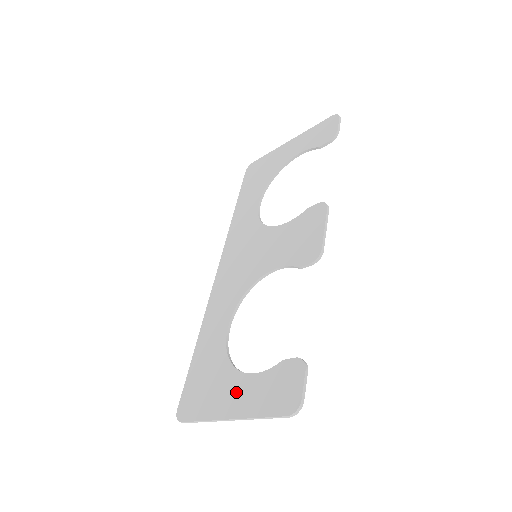
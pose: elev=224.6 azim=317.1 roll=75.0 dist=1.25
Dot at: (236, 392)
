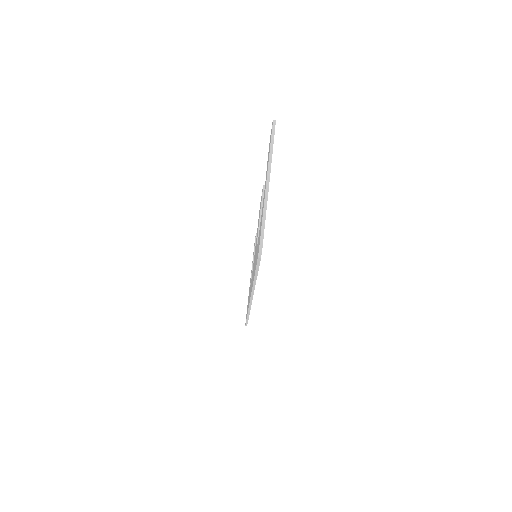
Dot at: occluded
